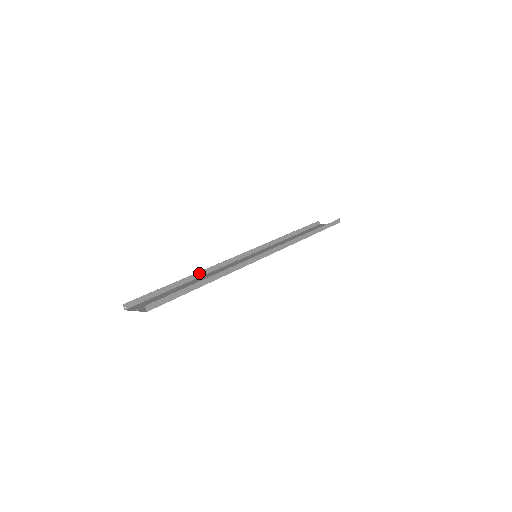
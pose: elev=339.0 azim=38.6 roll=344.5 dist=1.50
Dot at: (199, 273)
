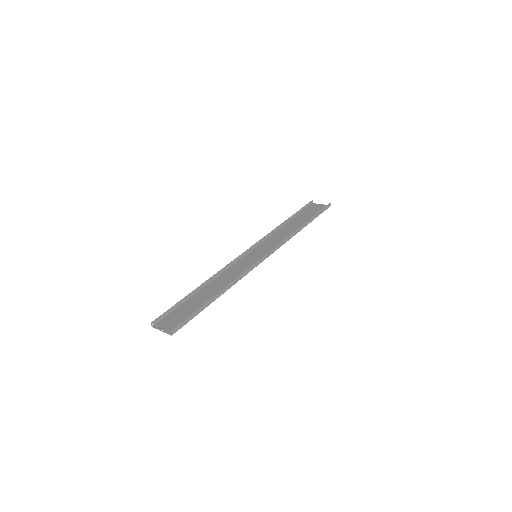
Dot at: (209, 280)
